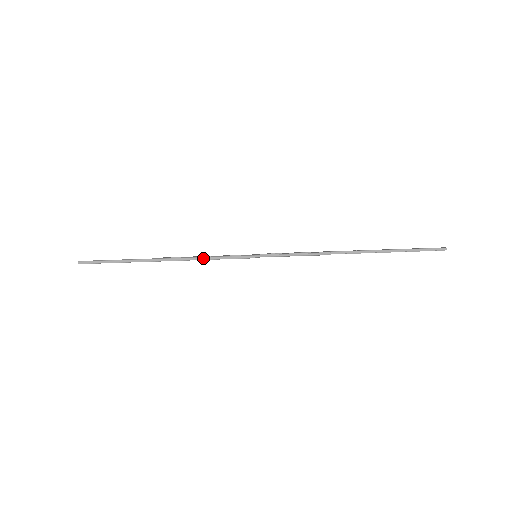
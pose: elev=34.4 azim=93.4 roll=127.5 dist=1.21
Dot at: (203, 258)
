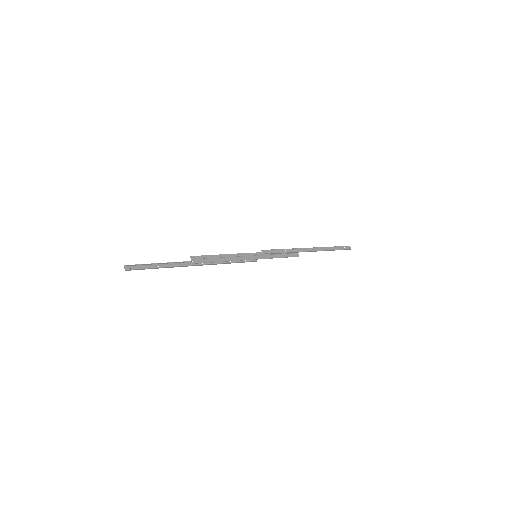
Dot at: (224, 263)
